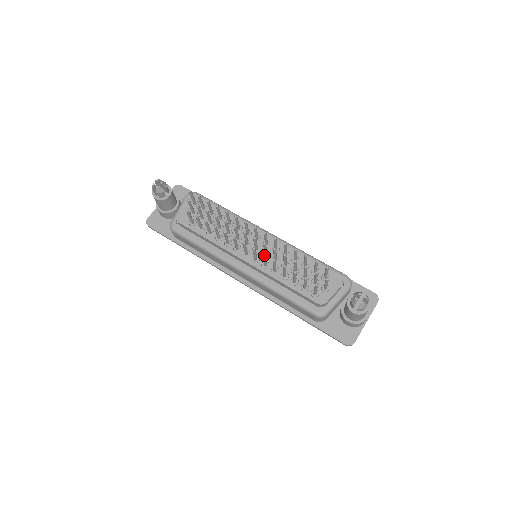
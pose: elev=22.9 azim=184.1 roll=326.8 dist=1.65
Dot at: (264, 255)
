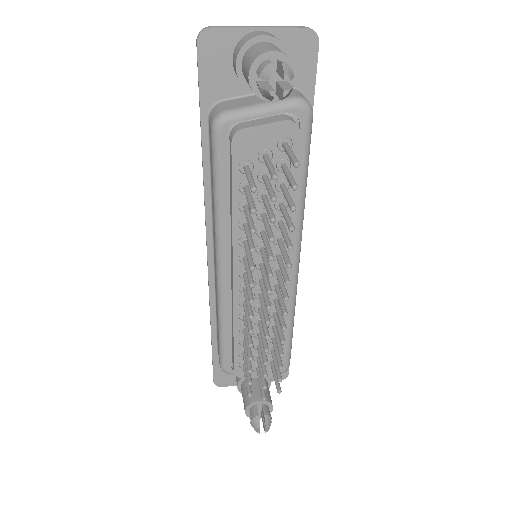
Dot at: (250, 333)
